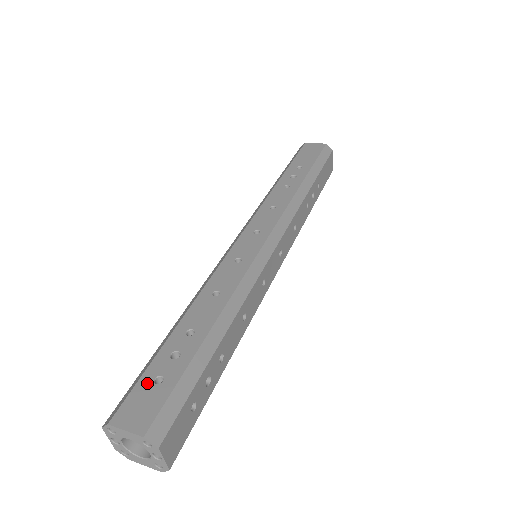
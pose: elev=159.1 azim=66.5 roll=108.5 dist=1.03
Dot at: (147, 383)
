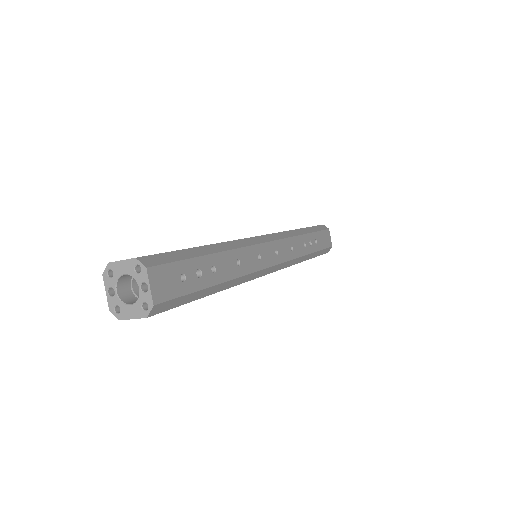
Dot at: occluded
